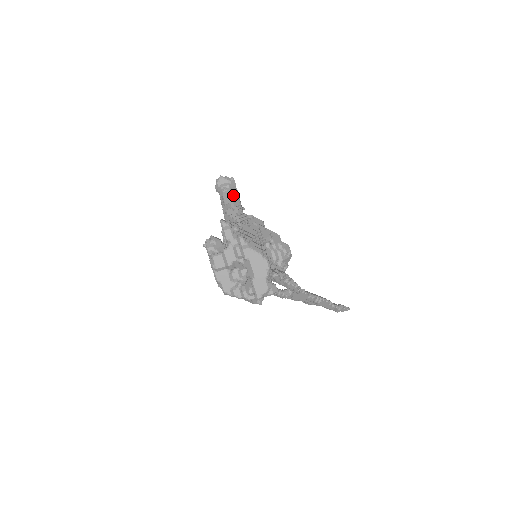
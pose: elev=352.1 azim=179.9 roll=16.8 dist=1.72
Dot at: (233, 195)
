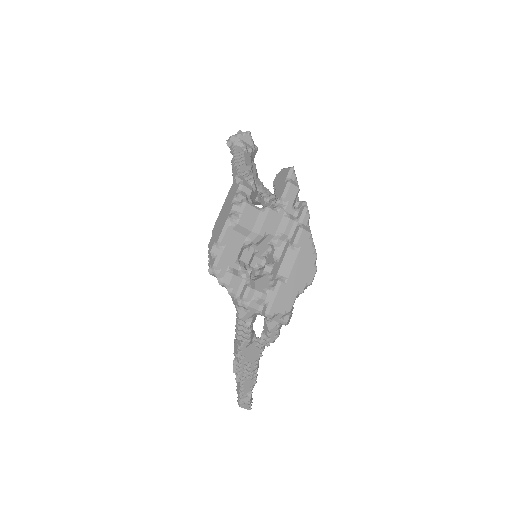
Dot at: (254, 164)
